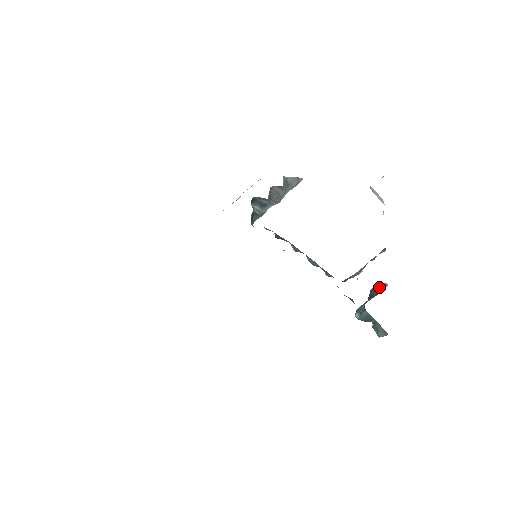
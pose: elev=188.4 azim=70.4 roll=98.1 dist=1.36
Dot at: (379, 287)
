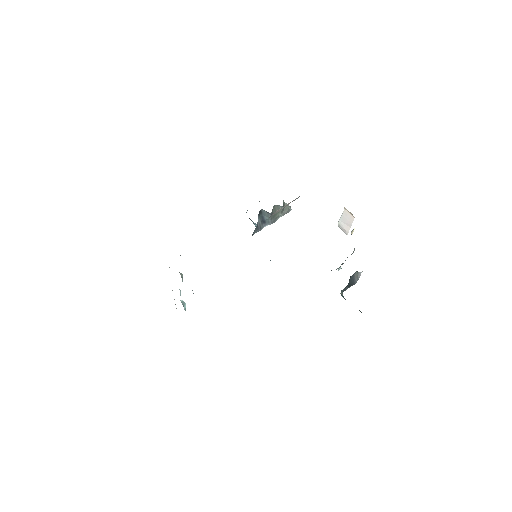
Dot at: (355, 277)
